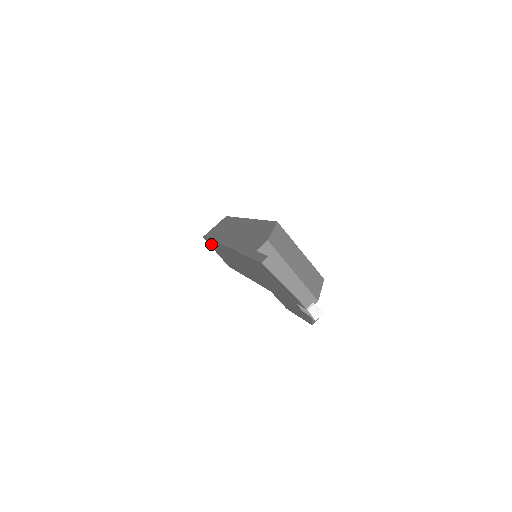
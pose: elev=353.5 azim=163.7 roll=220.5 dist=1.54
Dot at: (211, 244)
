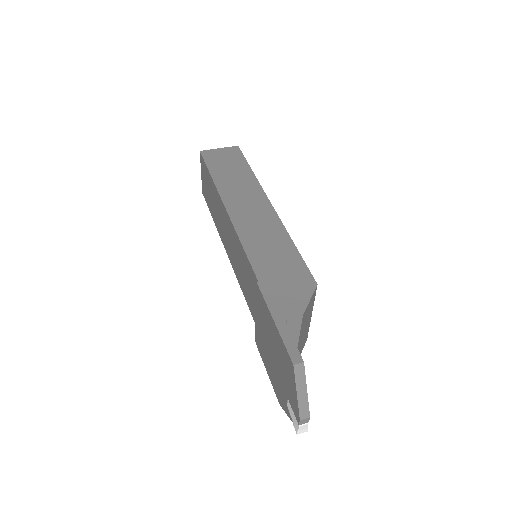
Dot at: (206, 172)
